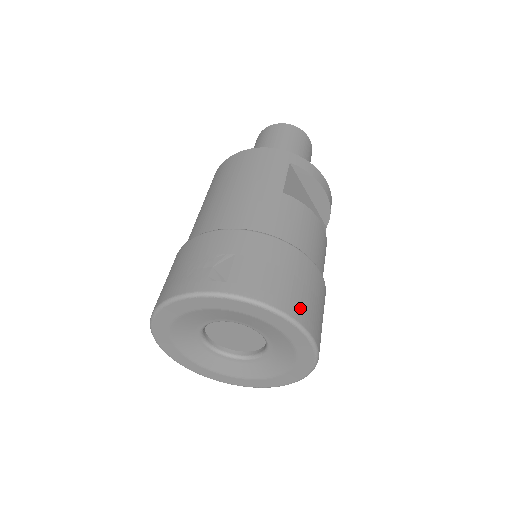
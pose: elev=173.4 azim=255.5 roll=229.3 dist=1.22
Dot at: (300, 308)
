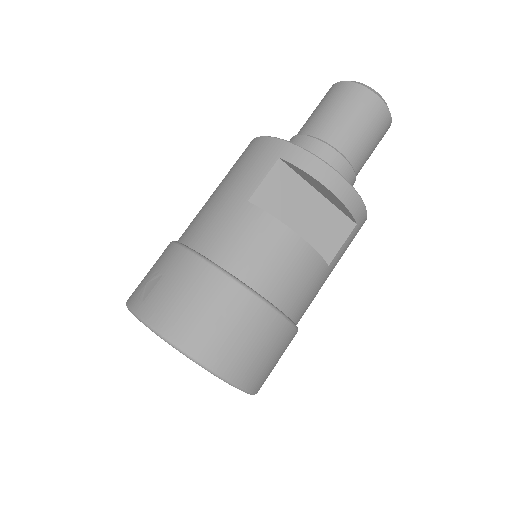
Dot at: (198, 340)
